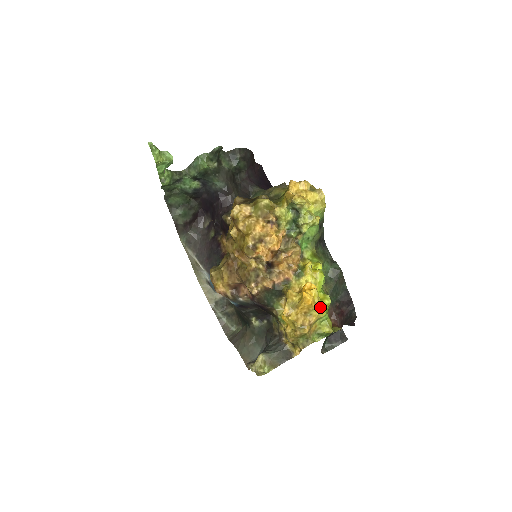
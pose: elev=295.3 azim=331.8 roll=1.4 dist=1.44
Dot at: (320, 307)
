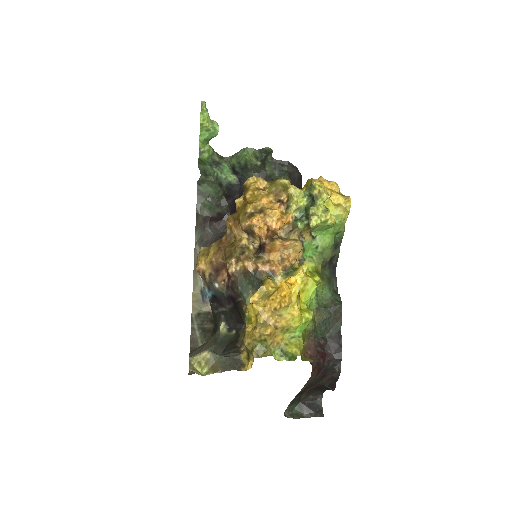
Dot at: (295, 311)
